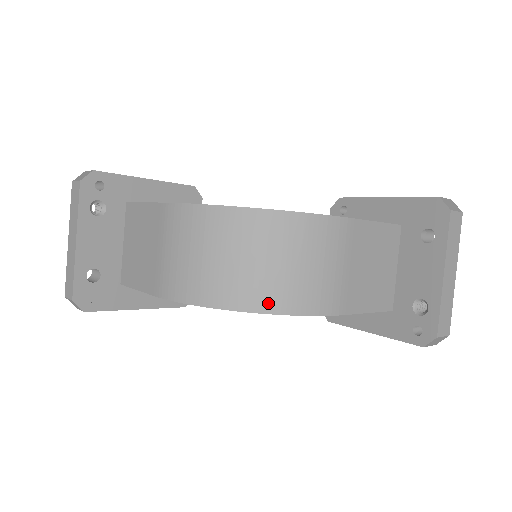
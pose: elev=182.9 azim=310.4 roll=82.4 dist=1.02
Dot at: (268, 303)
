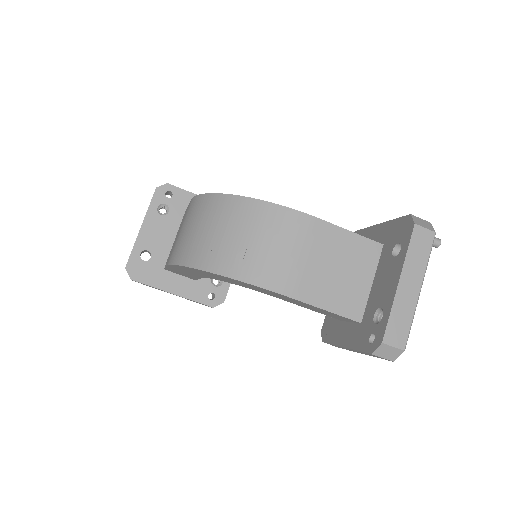
Dot at: (225, 267)
